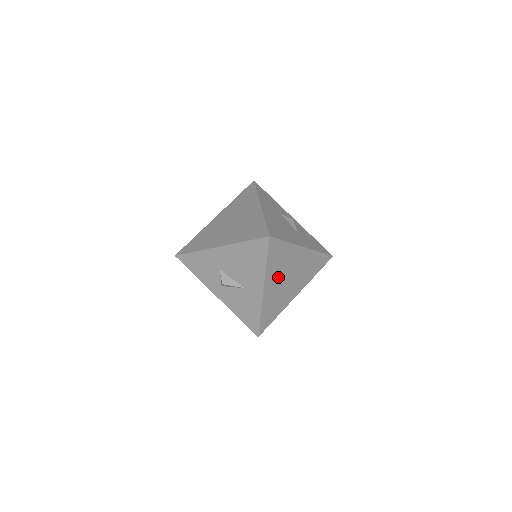
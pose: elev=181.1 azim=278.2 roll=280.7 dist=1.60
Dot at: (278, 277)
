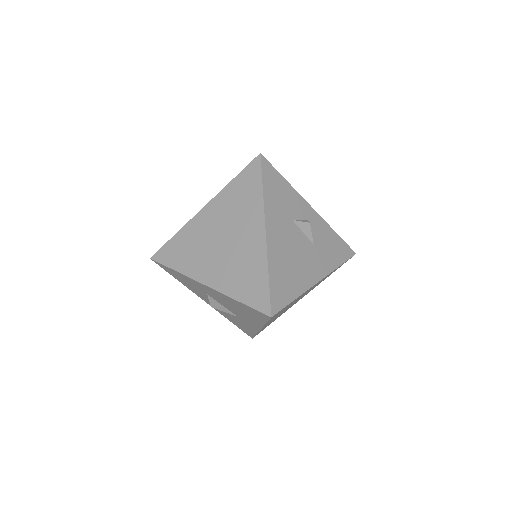
Dot at: (280, 313)
